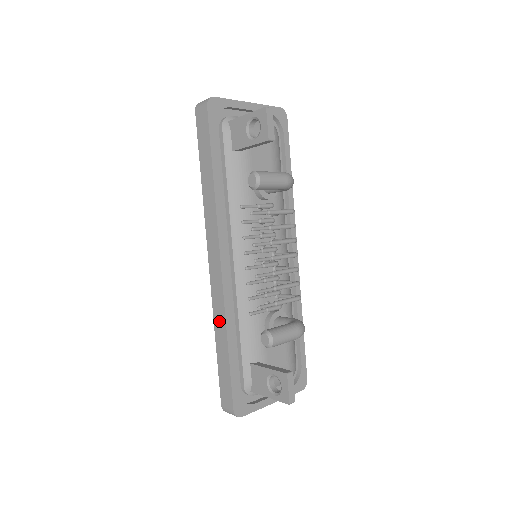
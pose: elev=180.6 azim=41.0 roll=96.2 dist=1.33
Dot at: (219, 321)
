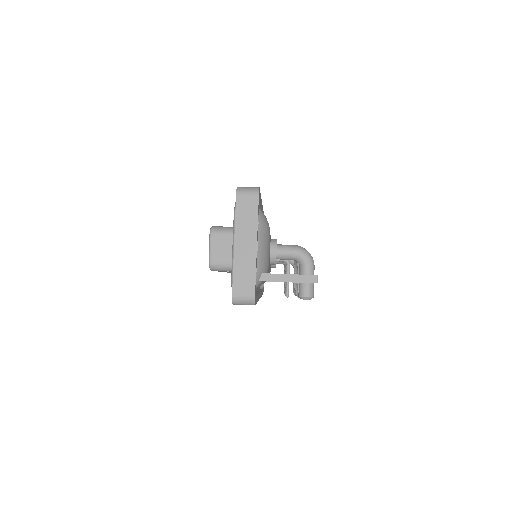
Dot at: occluded
